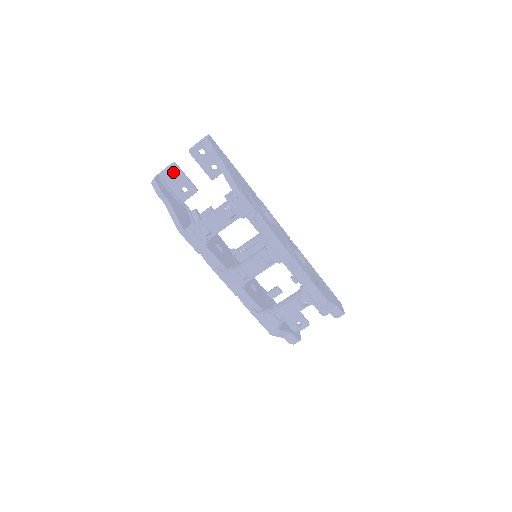
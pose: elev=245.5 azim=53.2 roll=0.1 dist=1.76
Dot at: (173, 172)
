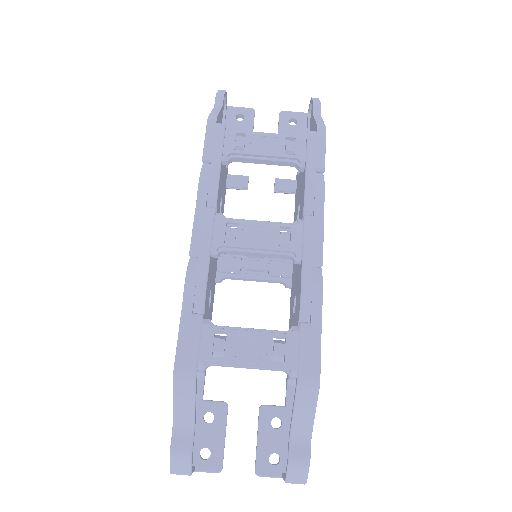
Dot at: (245, 115)
